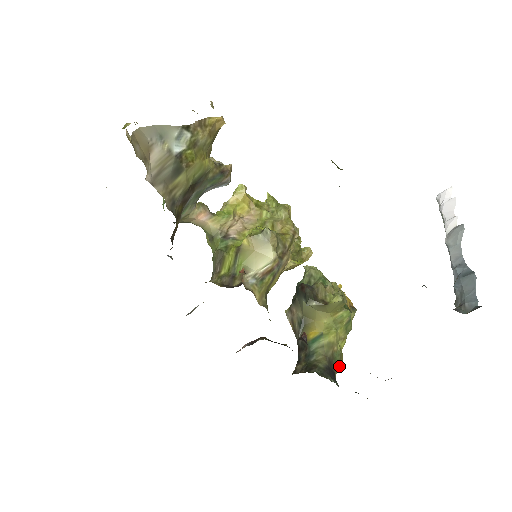
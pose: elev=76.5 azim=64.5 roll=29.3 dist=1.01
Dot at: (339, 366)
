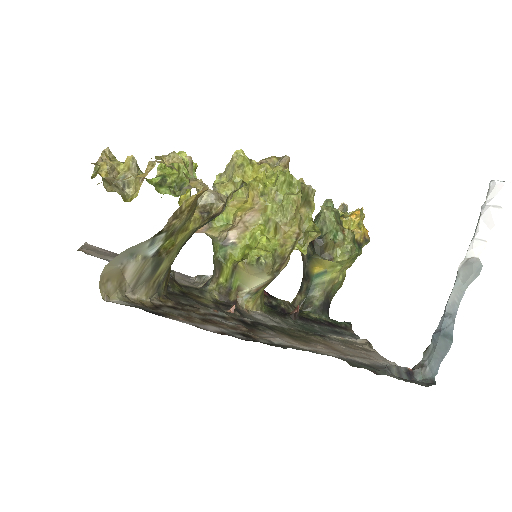
Dot at: occluded
